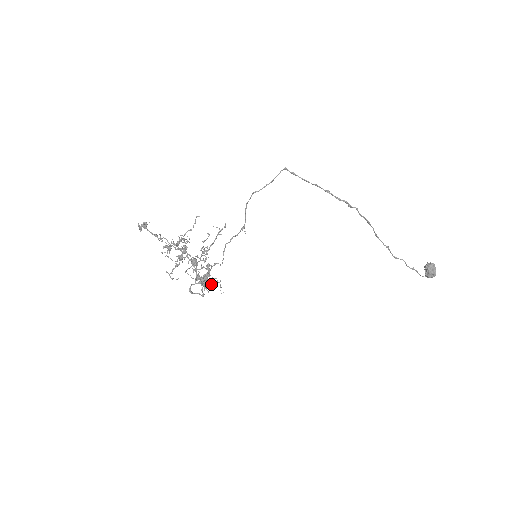
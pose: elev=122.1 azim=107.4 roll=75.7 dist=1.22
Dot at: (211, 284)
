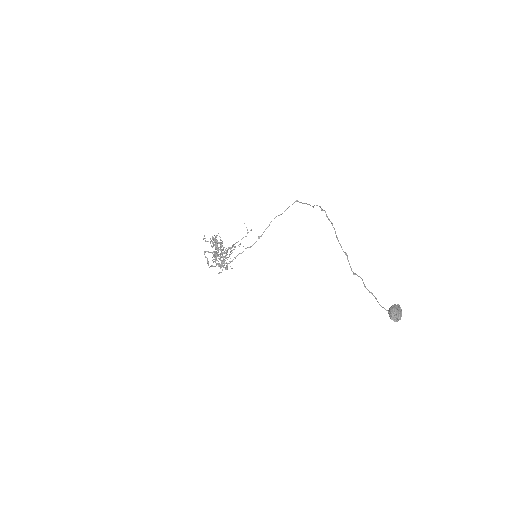
Dot at: (218, 261)
